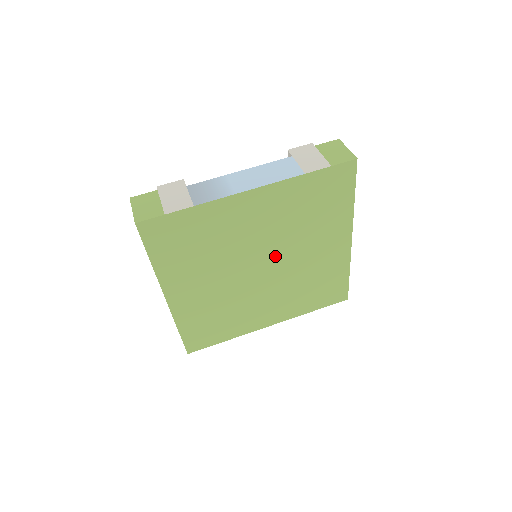
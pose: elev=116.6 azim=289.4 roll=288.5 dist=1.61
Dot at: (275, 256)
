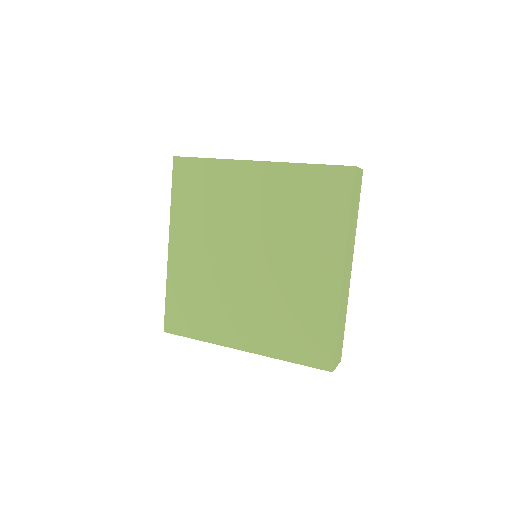
Dot at: (263, 249)
